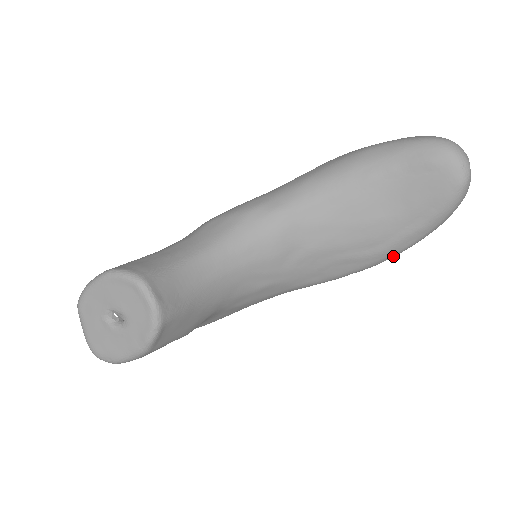
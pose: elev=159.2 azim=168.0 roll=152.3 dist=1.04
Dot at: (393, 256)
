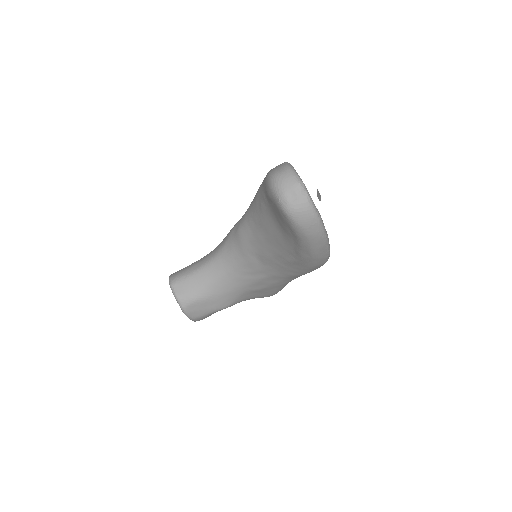
Dot at: (316, 260)
